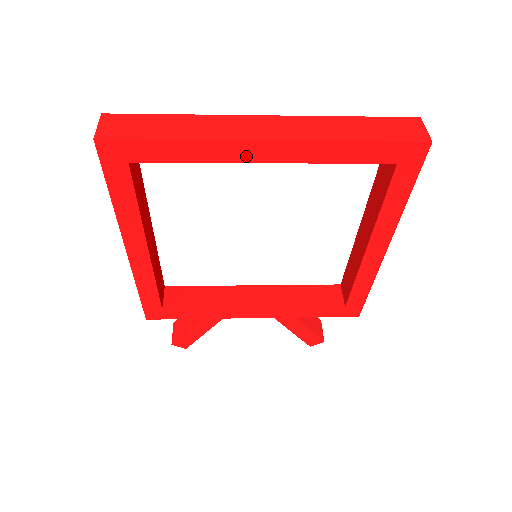
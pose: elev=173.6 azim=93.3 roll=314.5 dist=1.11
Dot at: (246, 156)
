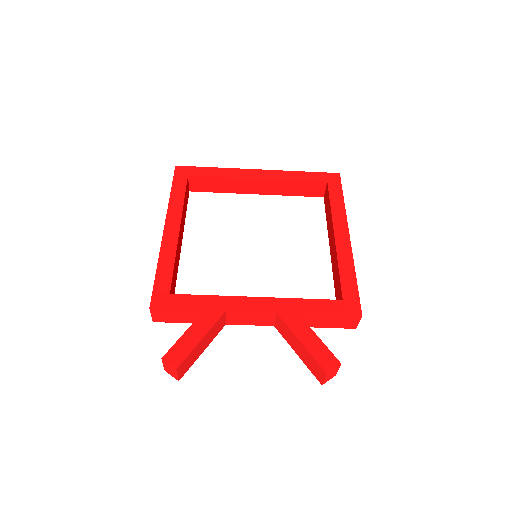
Dot at: (248, 176)
